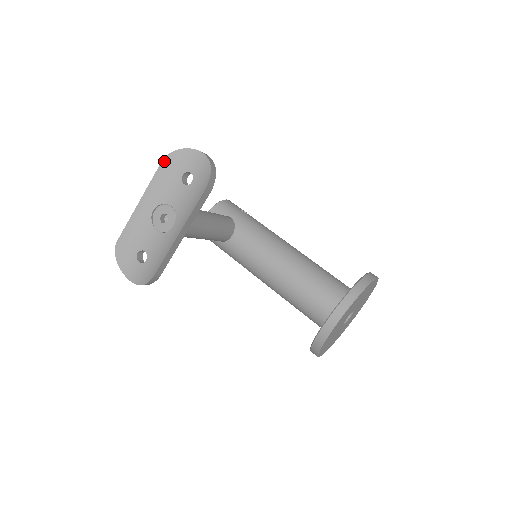
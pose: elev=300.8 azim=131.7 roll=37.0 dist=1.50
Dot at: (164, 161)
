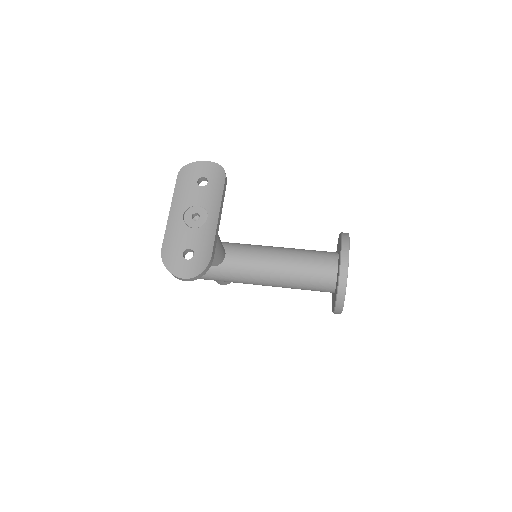
Dot at: (179, 175)
